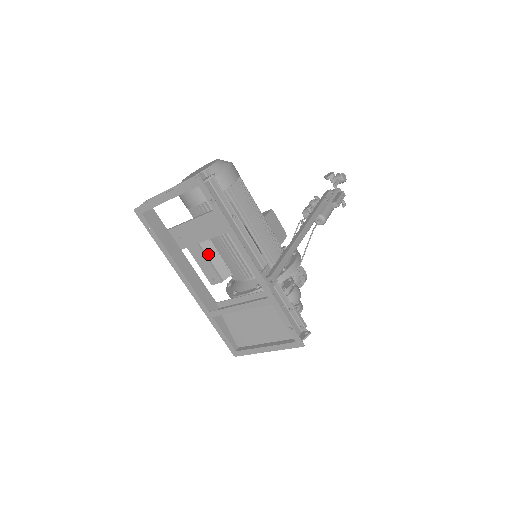
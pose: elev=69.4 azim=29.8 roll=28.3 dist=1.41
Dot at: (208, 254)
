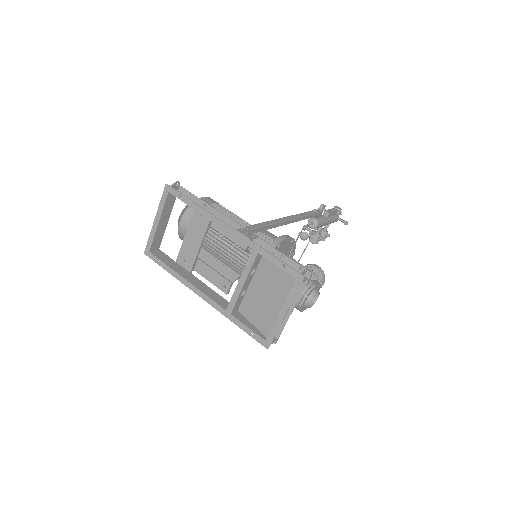
Dot at: (212, 266)
